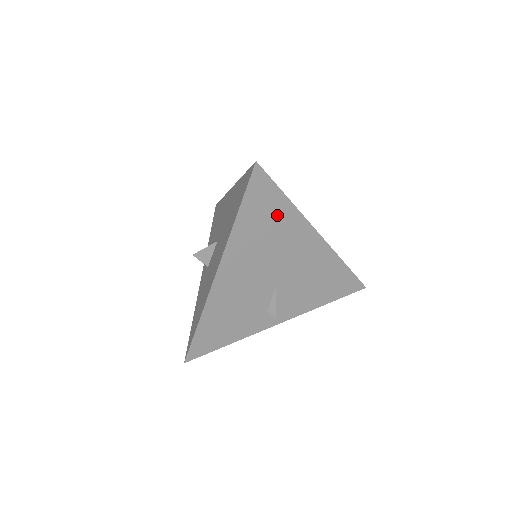
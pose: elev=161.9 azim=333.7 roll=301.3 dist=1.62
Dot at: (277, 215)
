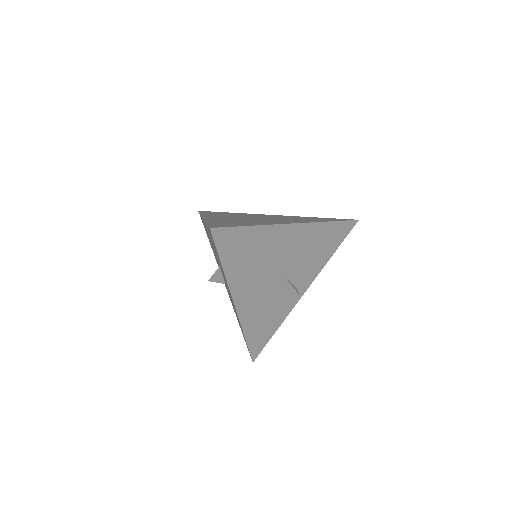
Dot at: (252, 241)
